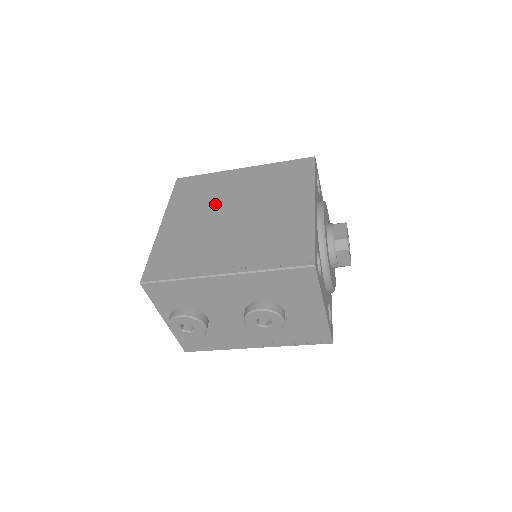
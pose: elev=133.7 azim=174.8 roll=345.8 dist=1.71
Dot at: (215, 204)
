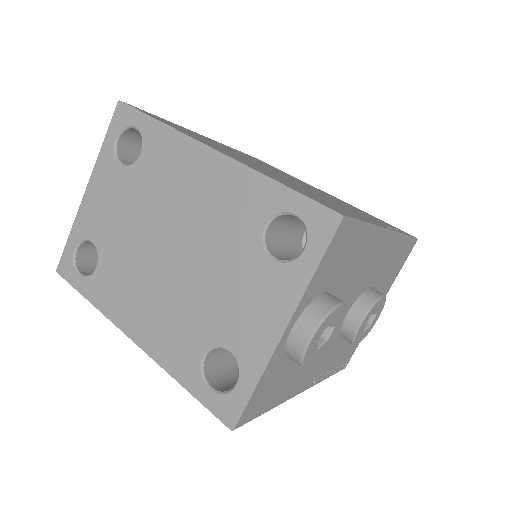
Dot at: (243, 157)
